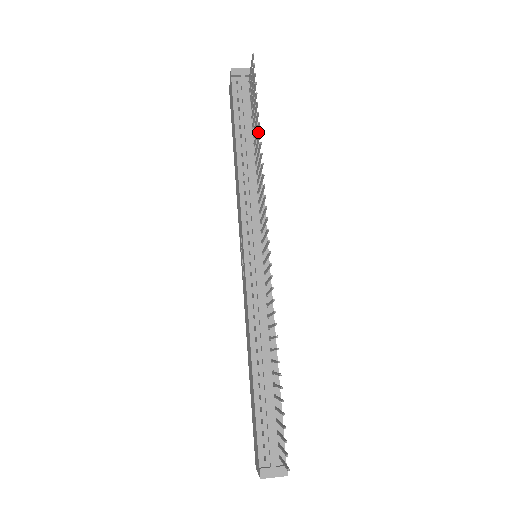
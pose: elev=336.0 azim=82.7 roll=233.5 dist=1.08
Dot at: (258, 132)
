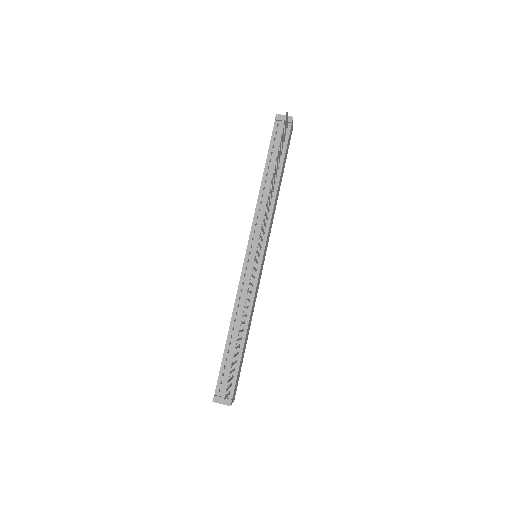
Dot at: (282, 167)
